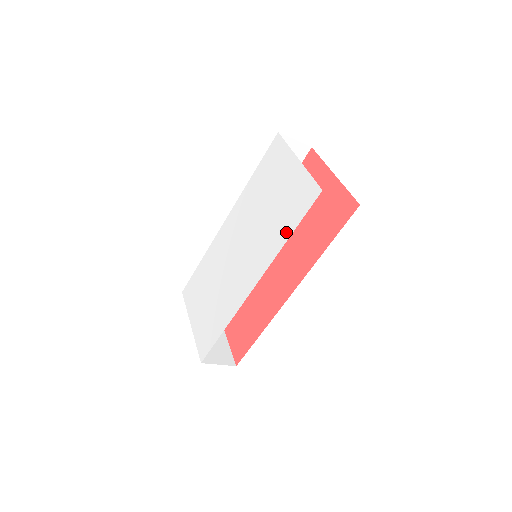
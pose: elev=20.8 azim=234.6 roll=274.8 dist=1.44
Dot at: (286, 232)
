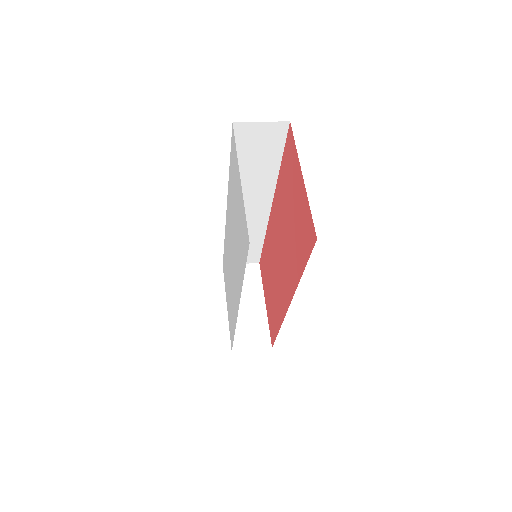
Dot at: (242, 270)
